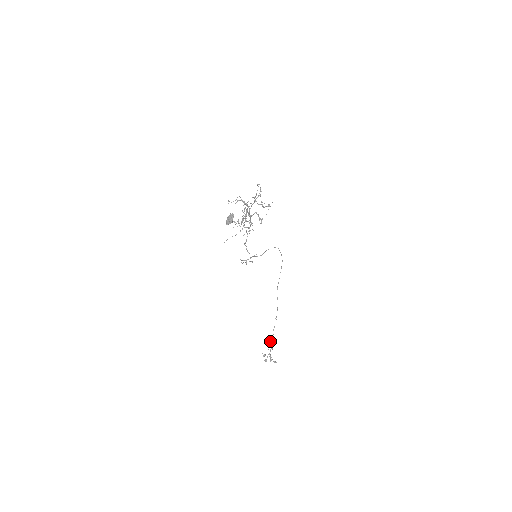
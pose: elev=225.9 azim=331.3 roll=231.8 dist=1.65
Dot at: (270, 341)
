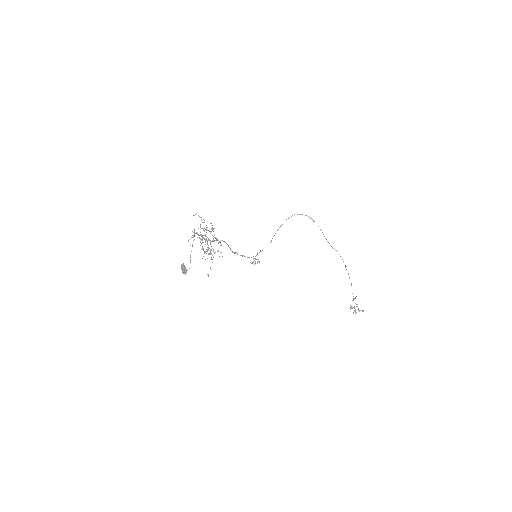
Dot at: occluded
